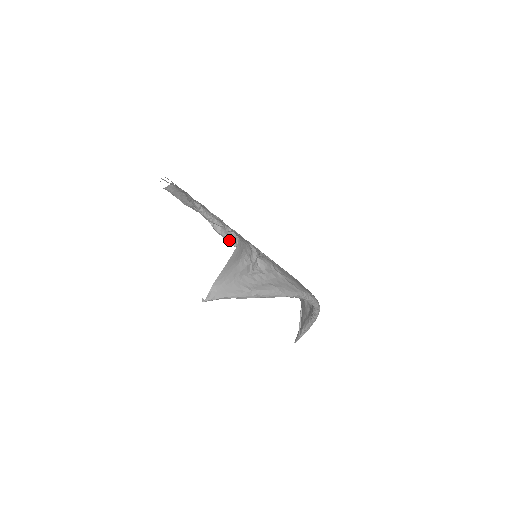
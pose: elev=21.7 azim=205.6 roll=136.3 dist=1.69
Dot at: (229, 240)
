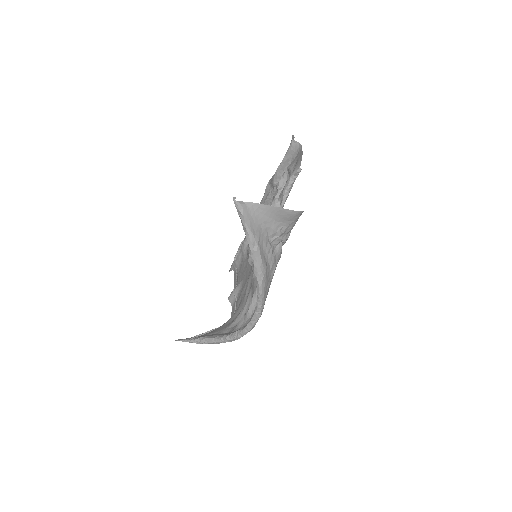
Dot at: occluded
